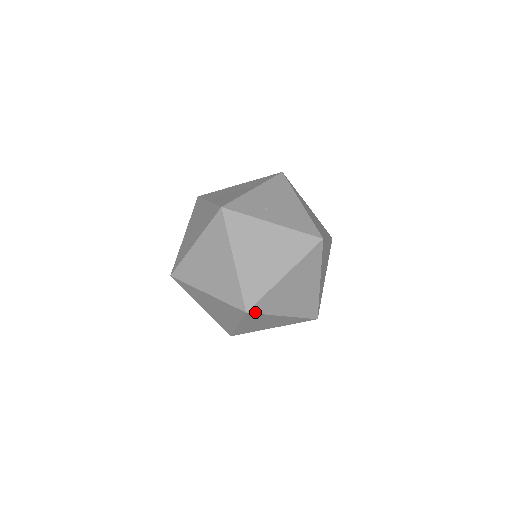
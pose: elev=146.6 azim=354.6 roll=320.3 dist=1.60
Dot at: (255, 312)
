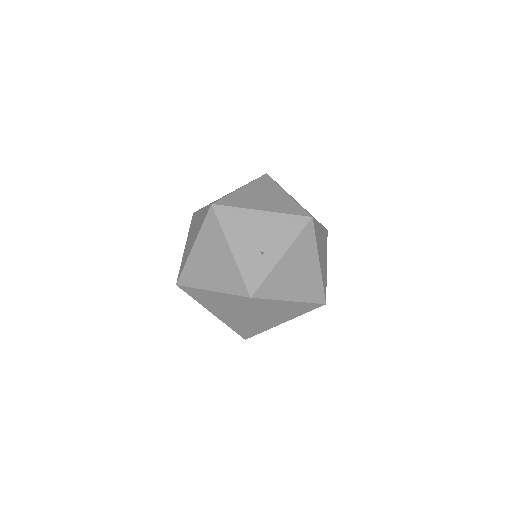
Dot at: occluded
